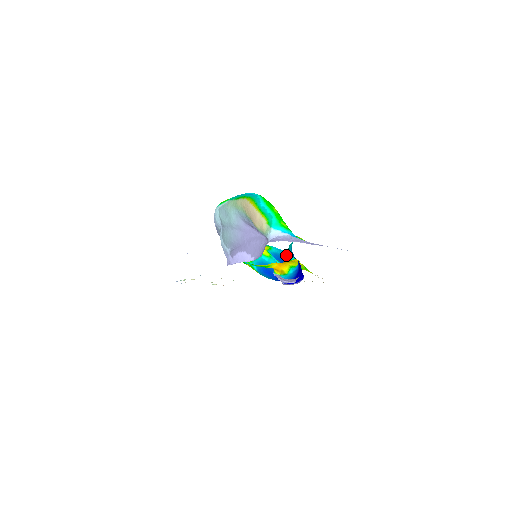
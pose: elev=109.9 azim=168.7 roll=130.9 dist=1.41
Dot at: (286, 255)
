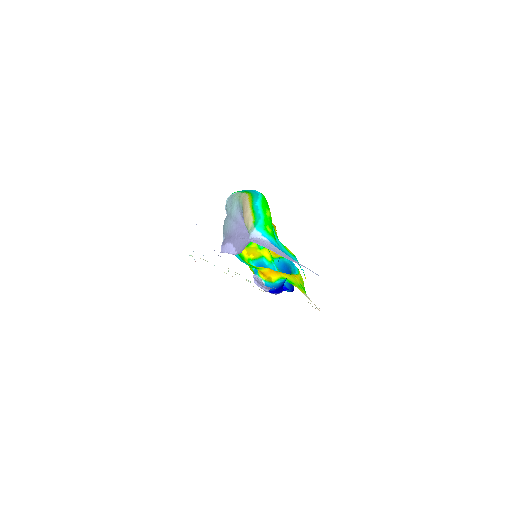
Dot at: (293, 268)
